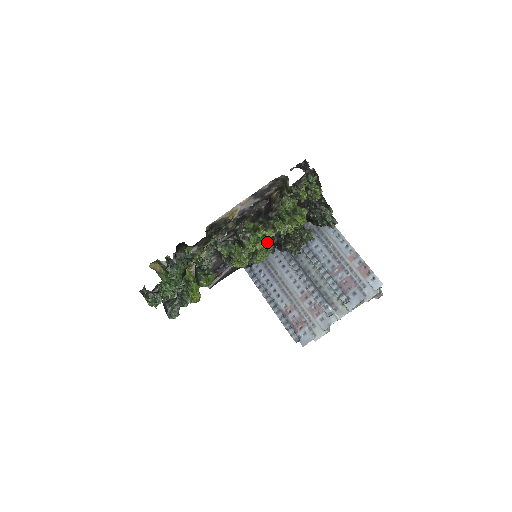
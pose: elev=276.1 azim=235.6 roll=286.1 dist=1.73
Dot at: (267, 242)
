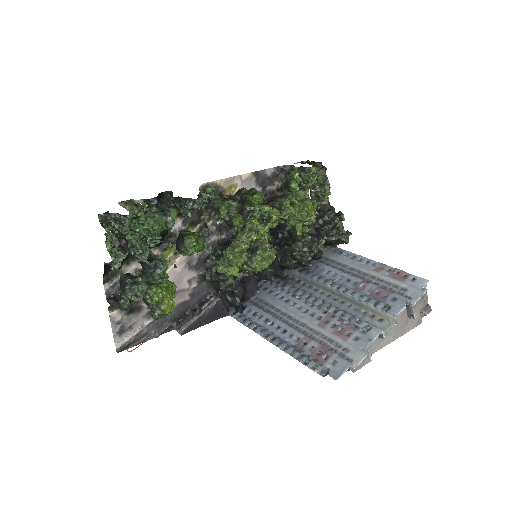
Dot at: occluded
